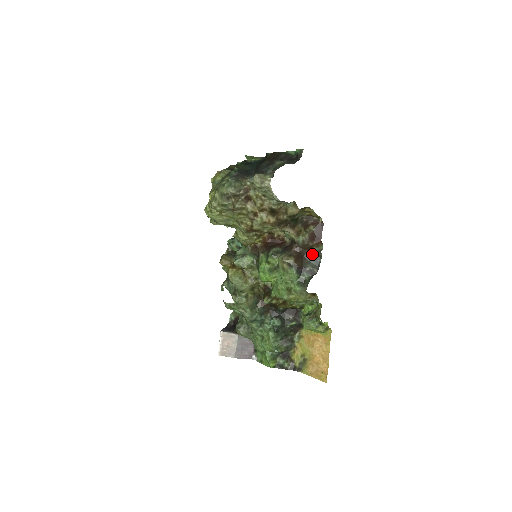
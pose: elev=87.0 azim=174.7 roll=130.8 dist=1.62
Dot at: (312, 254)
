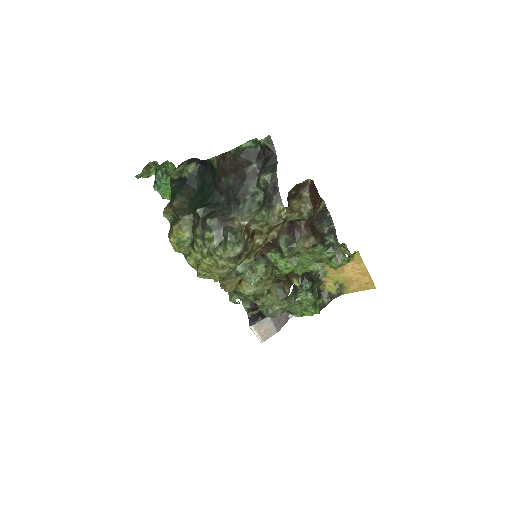
Dot at: (319, 215)
